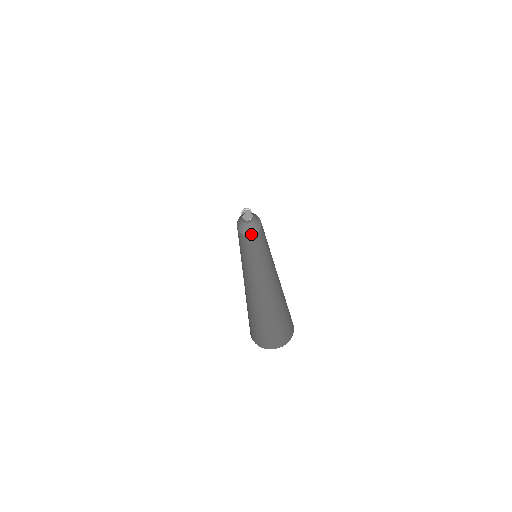
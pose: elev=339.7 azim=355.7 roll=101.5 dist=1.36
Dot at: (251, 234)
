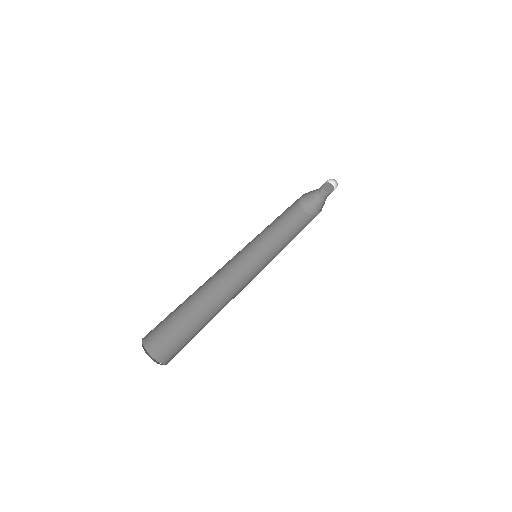
Dot at: (320, 211)
